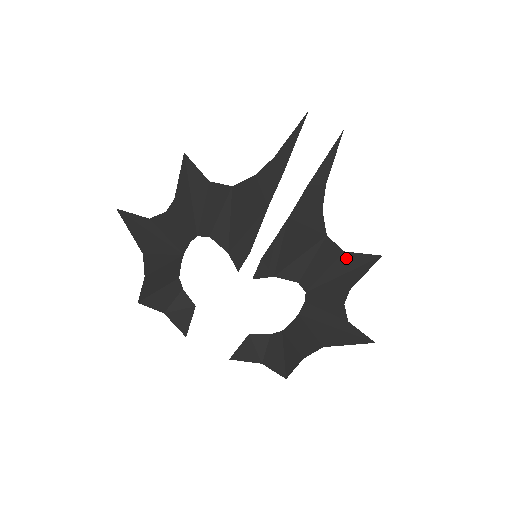
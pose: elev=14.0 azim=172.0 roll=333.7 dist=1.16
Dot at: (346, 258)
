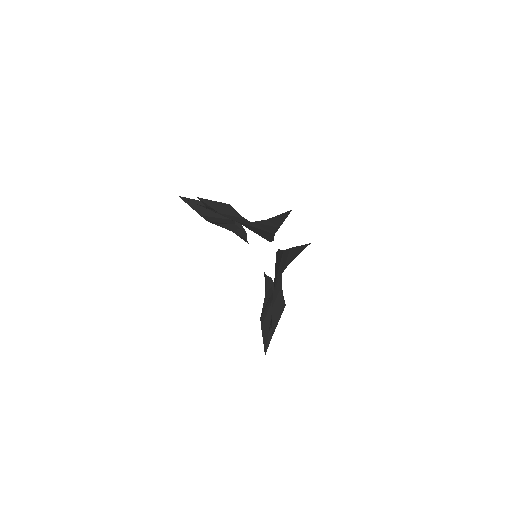
Dot at: (272, 312)
